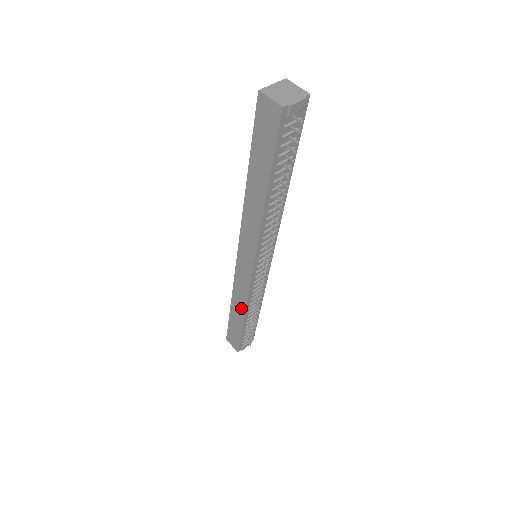
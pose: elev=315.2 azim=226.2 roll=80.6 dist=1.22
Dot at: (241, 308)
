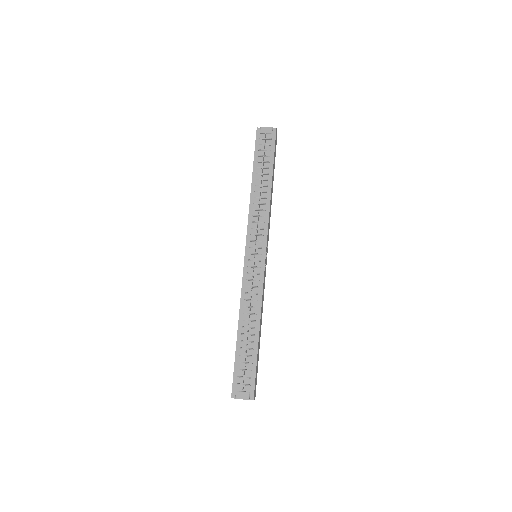
Dot at: occluded
